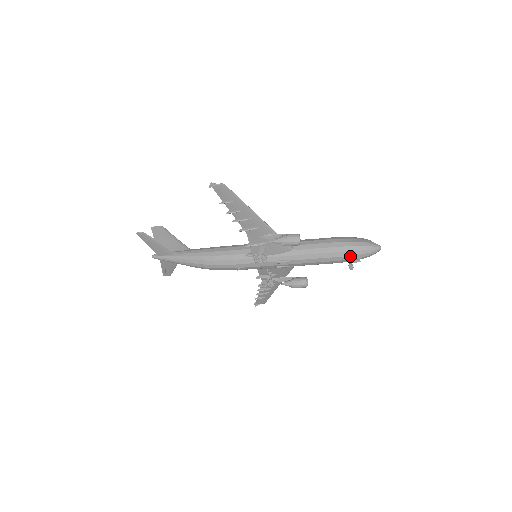
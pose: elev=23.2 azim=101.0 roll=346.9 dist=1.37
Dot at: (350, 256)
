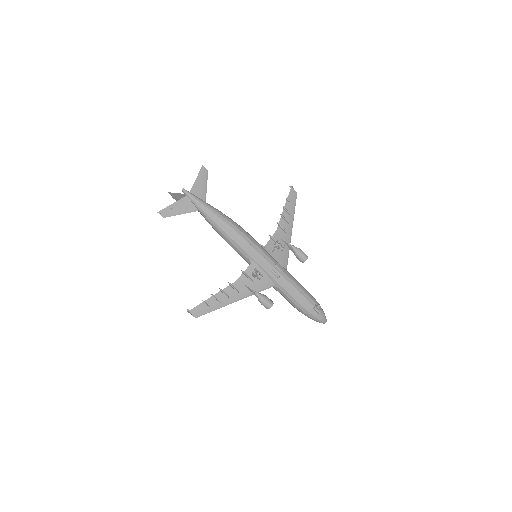
Dot at: (316, 304)
